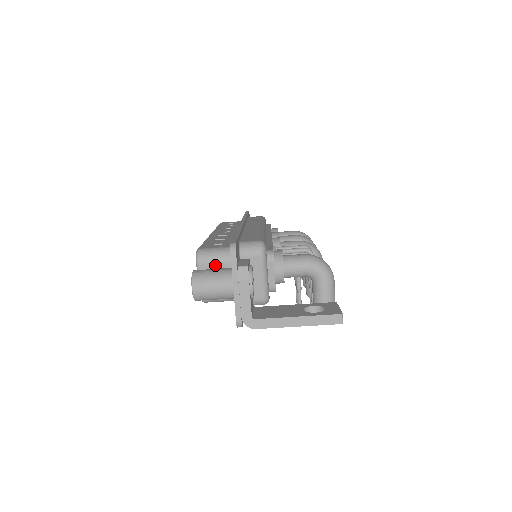
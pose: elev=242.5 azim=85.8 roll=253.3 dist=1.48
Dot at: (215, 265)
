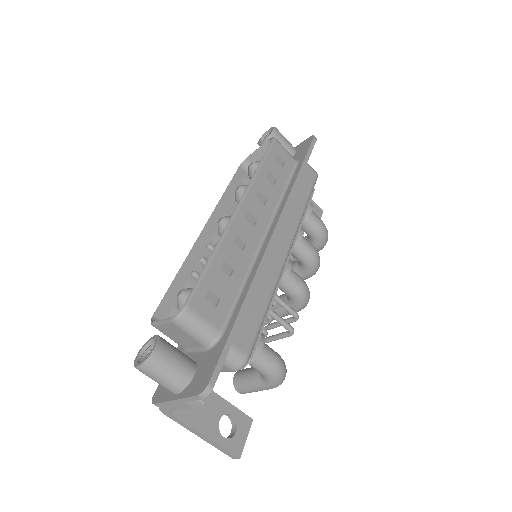
Dot at: (187, 335)
